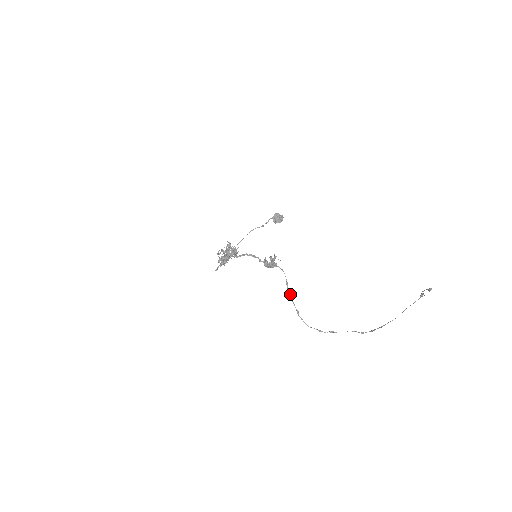
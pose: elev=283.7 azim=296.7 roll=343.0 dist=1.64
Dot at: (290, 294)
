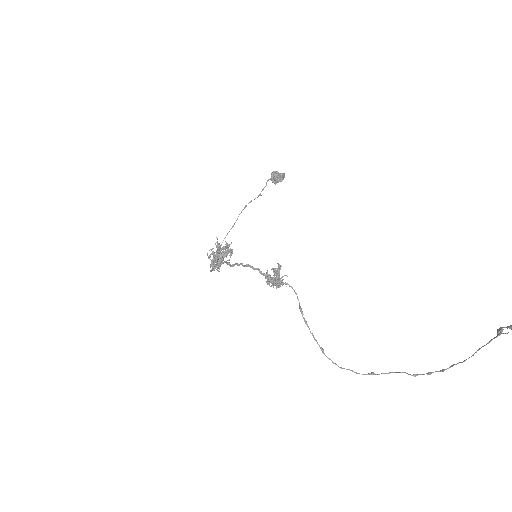
Dot at: (308, 326)
